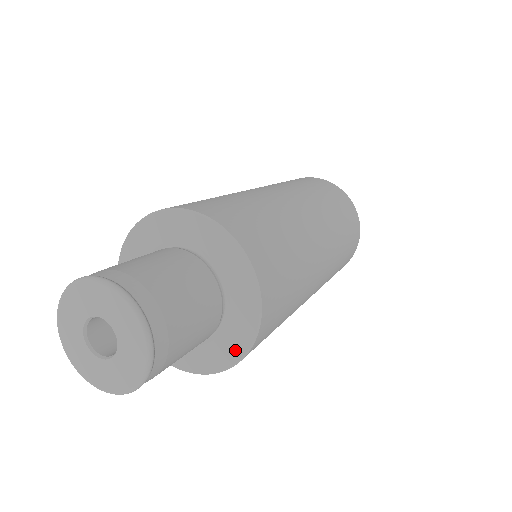
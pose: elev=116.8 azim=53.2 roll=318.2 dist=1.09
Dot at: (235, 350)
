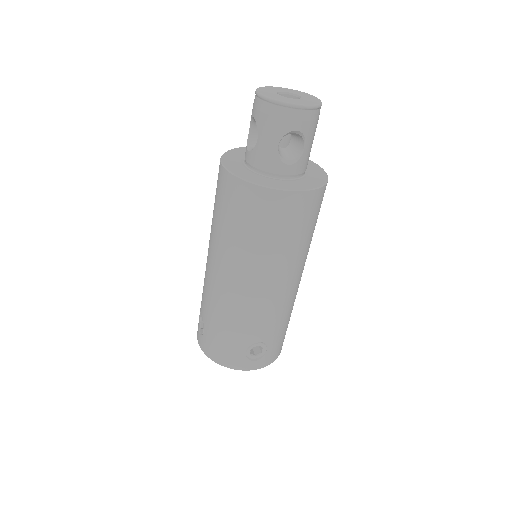
Dot at: (320, 172)
